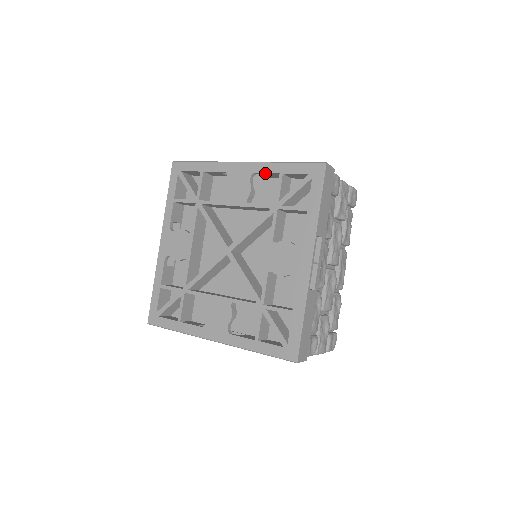
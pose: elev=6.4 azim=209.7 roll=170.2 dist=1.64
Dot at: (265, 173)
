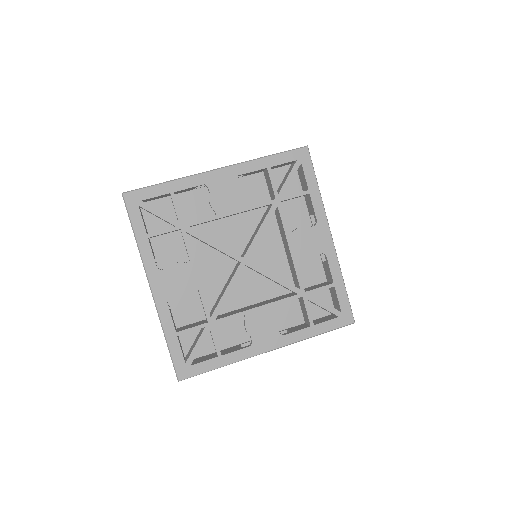
Dot at: (250, 172)
